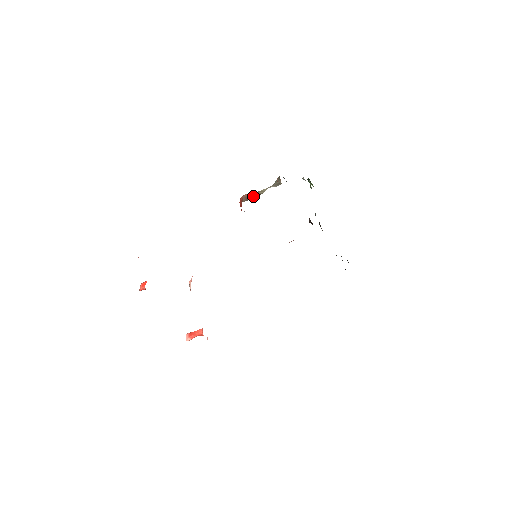
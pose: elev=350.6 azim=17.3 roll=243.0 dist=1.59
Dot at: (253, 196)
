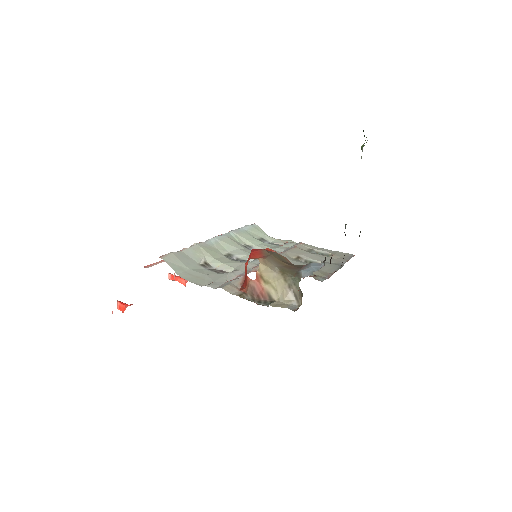
Dot at: (262, 296)
